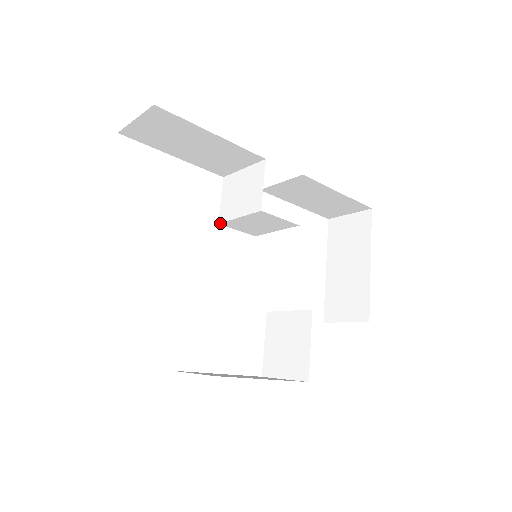
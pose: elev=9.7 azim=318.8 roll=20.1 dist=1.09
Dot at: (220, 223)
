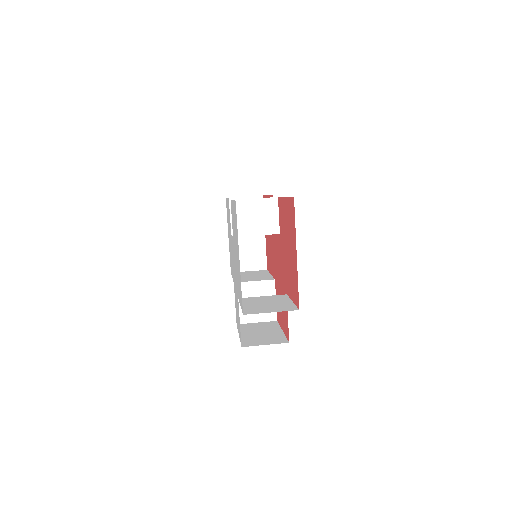
Dot at: occluded
